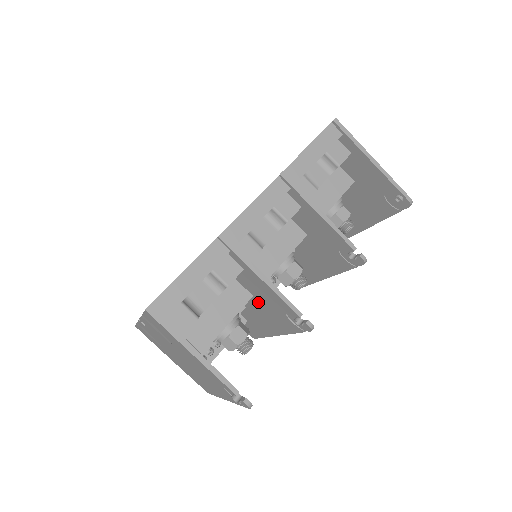
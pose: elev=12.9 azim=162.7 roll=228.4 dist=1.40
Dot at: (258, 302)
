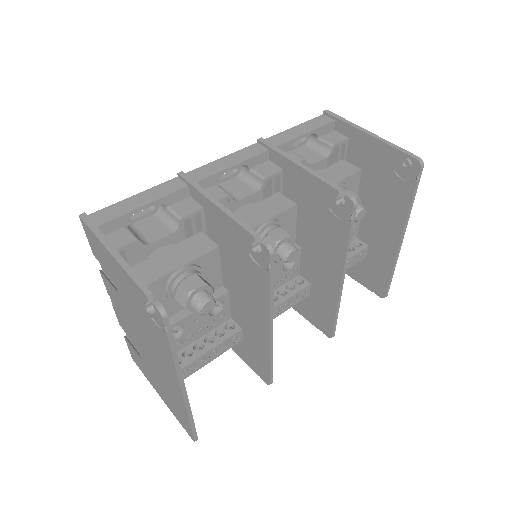
Dot at: (233, 268)
